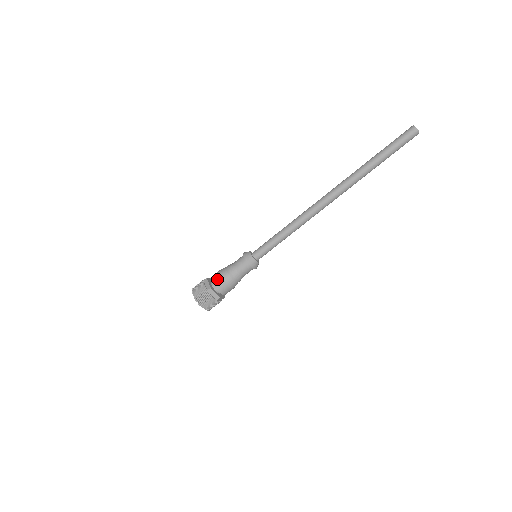
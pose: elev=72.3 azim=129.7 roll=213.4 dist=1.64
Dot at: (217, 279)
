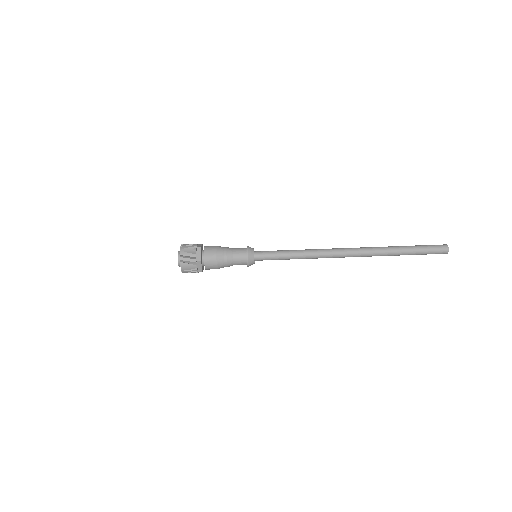
Dot at: (211, 246)
